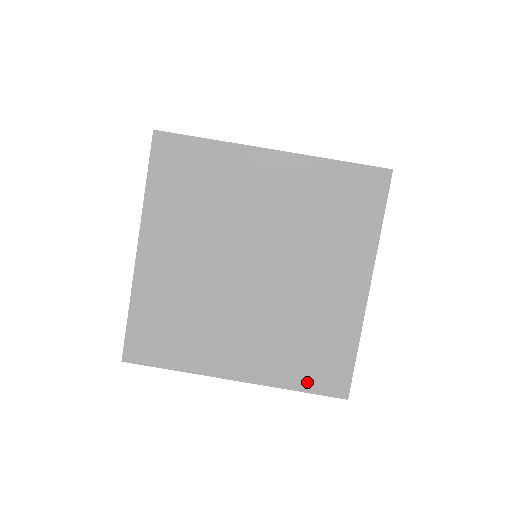
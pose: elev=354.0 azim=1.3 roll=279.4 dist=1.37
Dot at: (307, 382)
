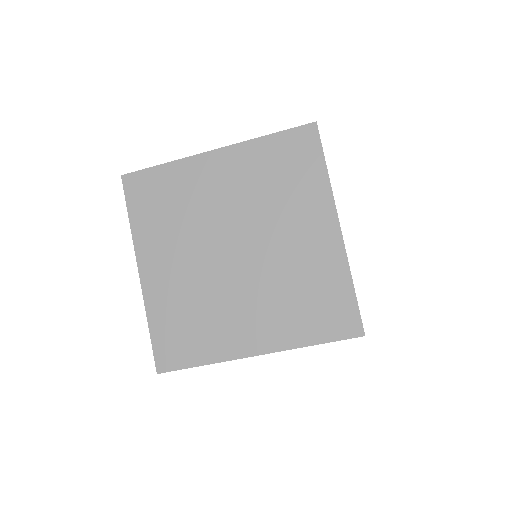
Dot at: (321, 333)
